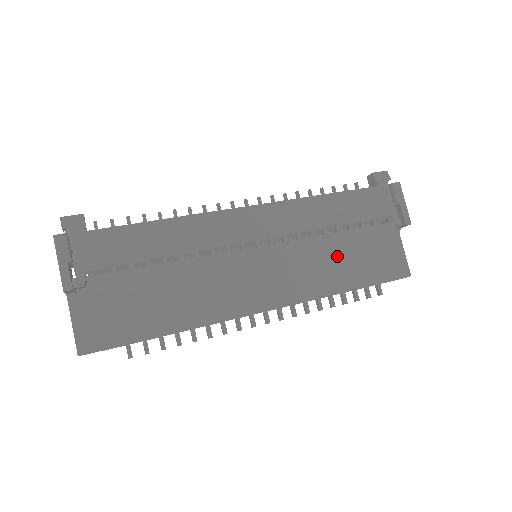
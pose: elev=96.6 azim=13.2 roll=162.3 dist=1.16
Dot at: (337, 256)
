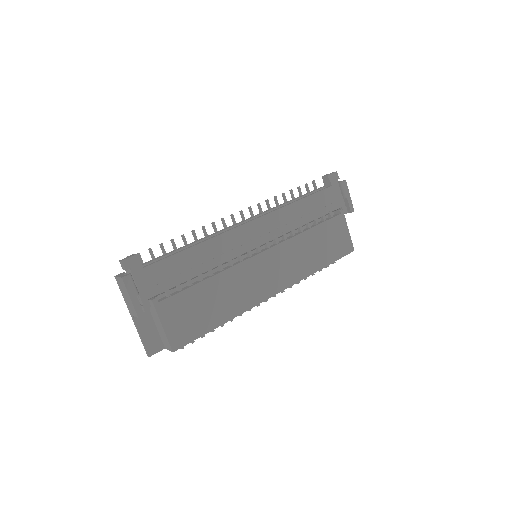
Dot at: (310, 247)
